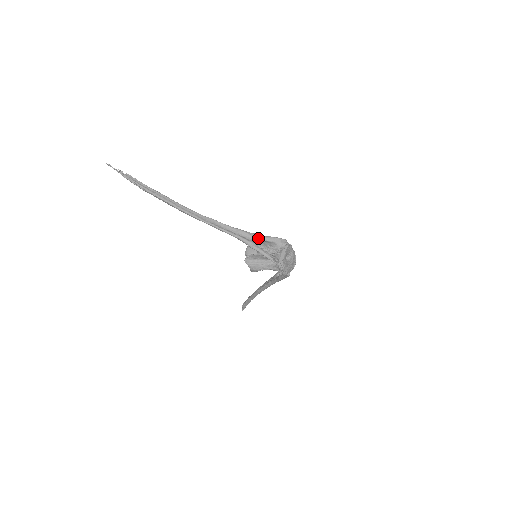
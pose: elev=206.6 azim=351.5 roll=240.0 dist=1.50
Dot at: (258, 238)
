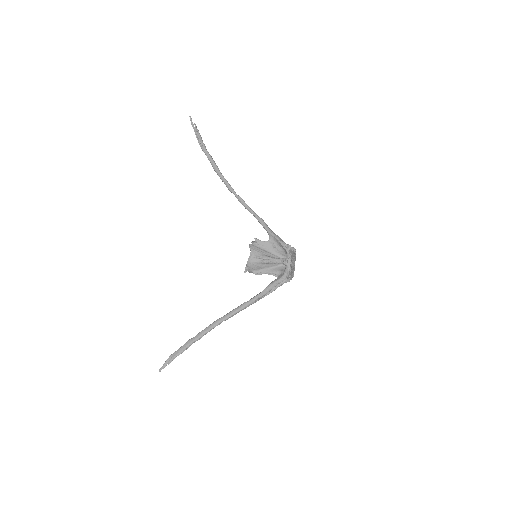
Dot at: occluded
